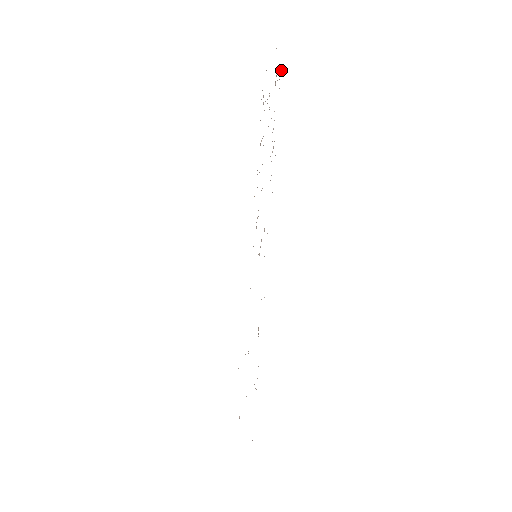
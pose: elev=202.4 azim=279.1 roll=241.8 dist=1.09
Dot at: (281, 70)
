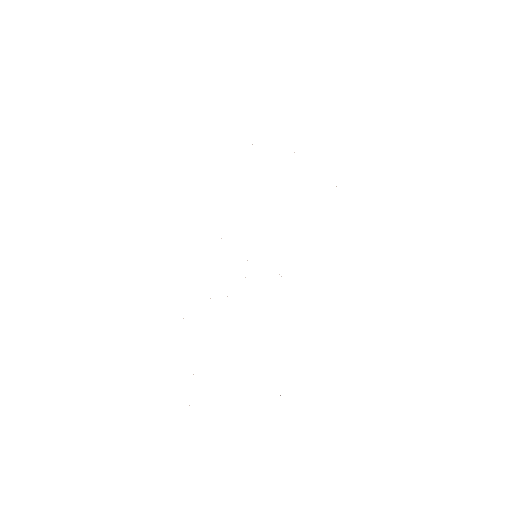
Dot at: occluded
